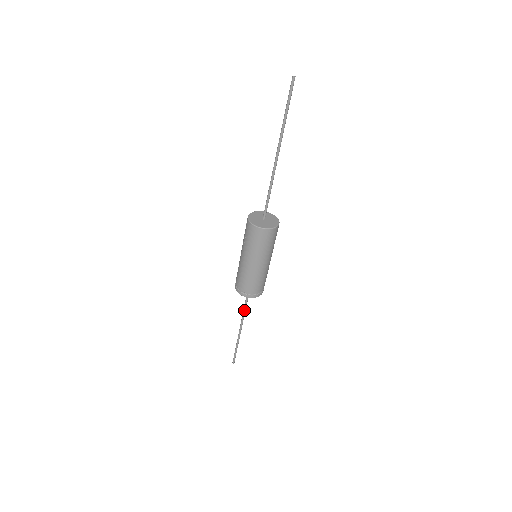
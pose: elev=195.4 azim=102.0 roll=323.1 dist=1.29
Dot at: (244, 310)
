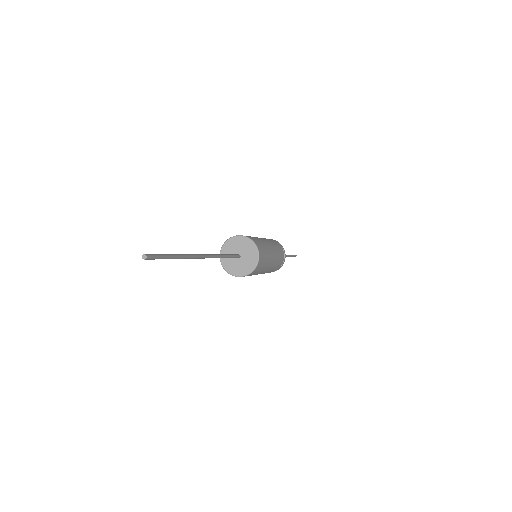
Dot at: occluded
